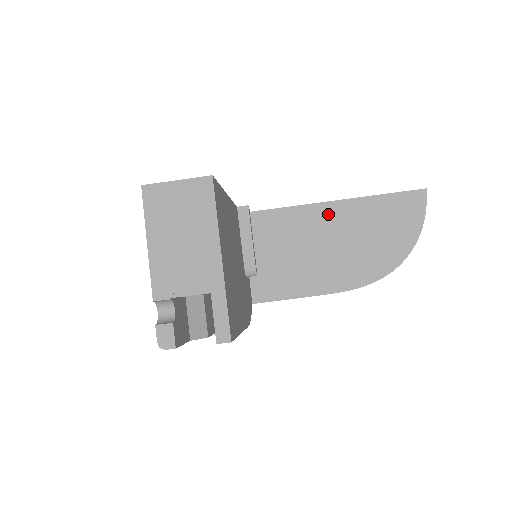
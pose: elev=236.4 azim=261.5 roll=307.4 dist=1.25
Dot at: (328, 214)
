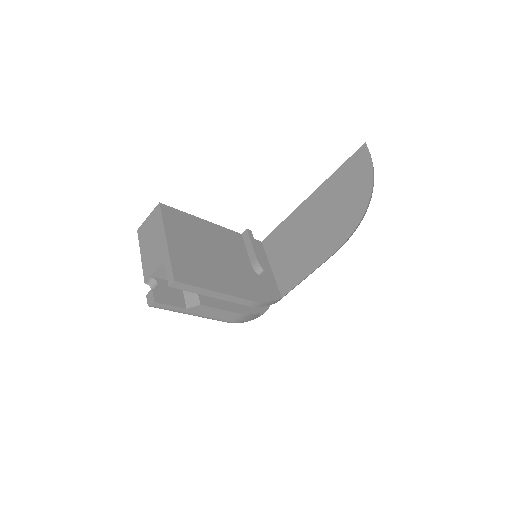
Dot at: (309, 206)
